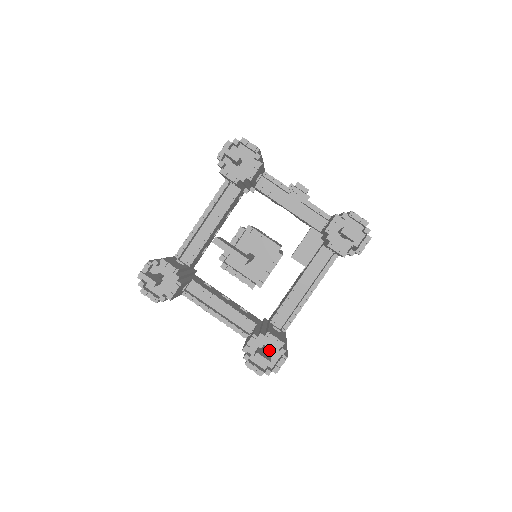
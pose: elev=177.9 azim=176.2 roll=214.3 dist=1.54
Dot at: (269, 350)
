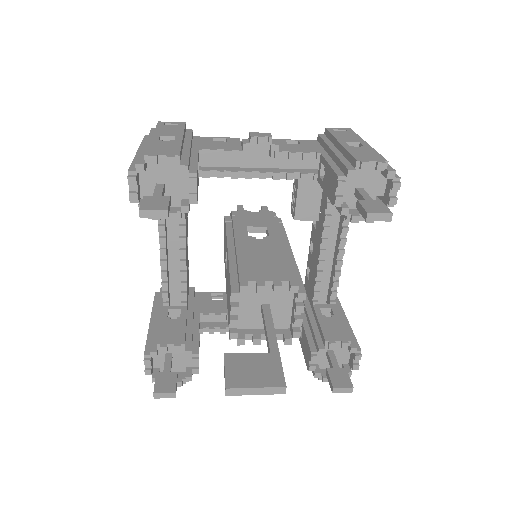
Dot at: (335, 351)
